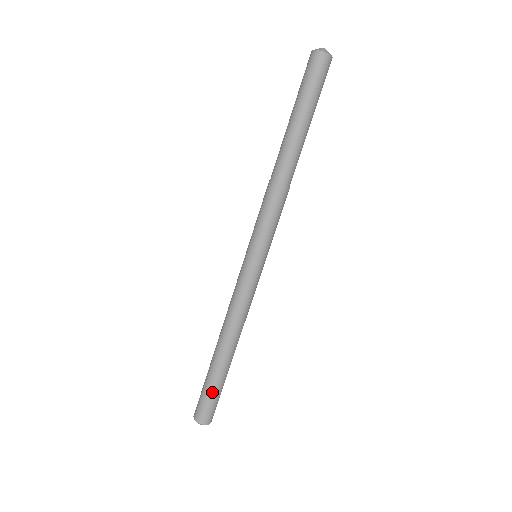
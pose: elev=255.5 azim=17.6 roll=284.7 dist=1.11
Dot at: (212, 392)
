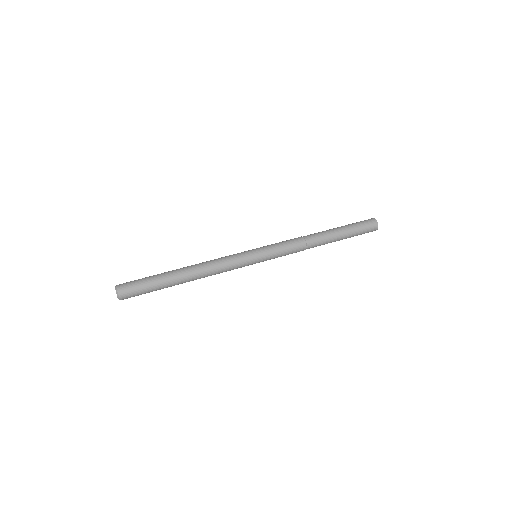
Dot at: (148, 279)
